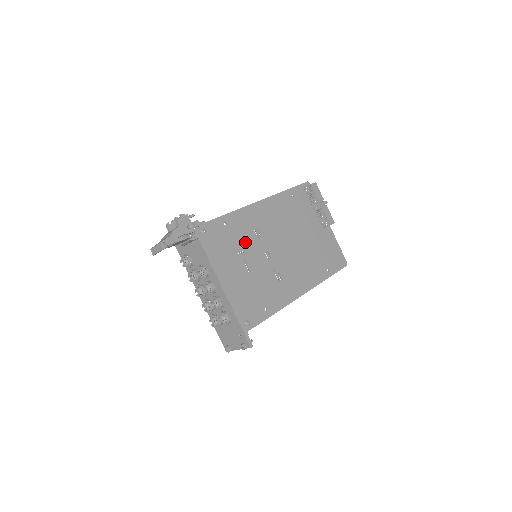
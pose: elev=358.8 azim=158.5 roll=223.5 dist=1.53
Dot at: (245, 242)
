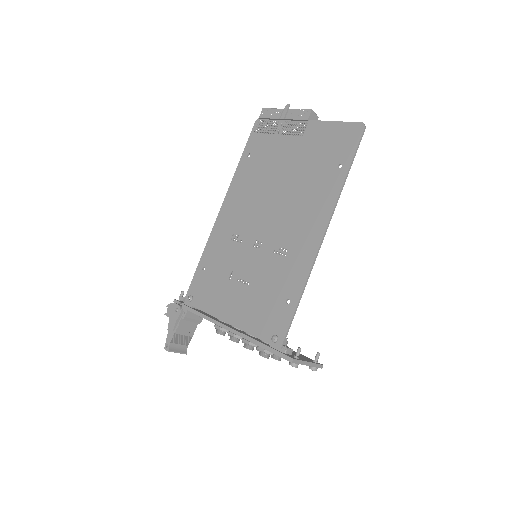
Dot at: (229, 262)
